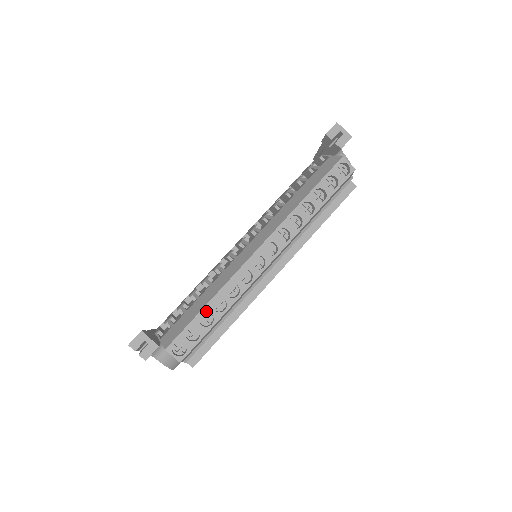
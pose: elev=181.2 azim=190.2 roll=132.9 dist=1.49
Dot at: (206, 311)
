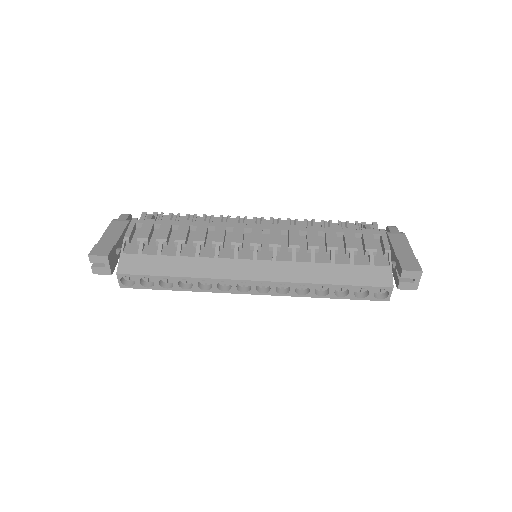
Dot at: (171, 279)
